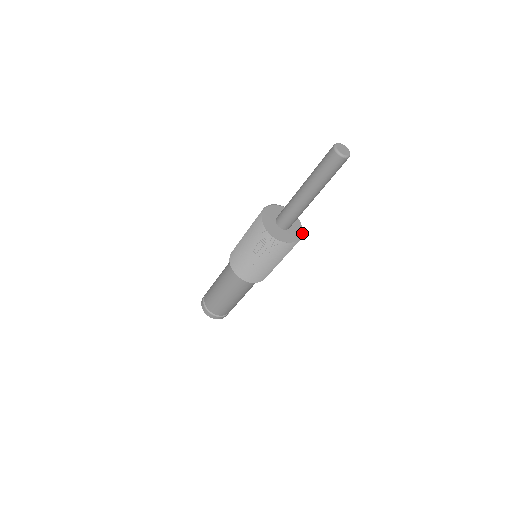
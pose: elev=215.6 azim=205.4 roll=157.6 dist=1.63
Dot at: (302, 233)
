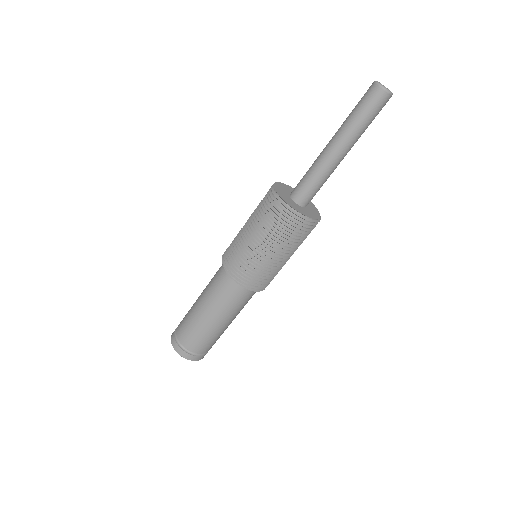
Dot at: (309, 220)
